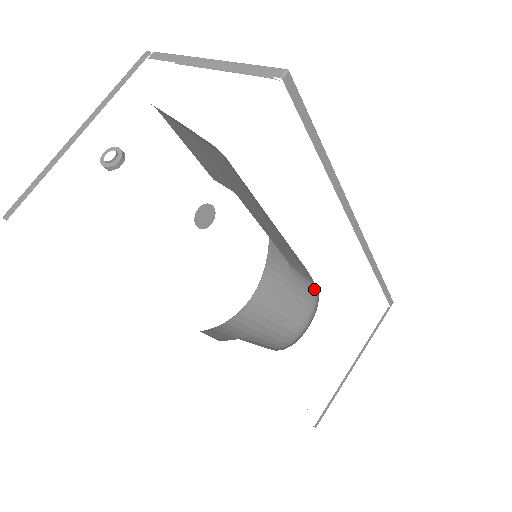
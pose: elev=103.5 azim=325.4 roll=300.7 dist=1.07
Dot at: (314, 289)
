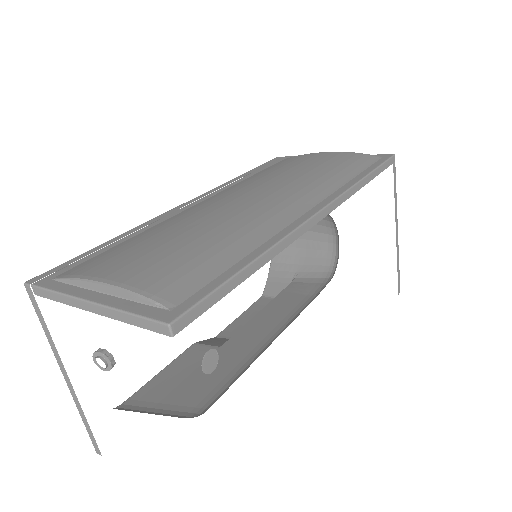
Dot at: occluded
